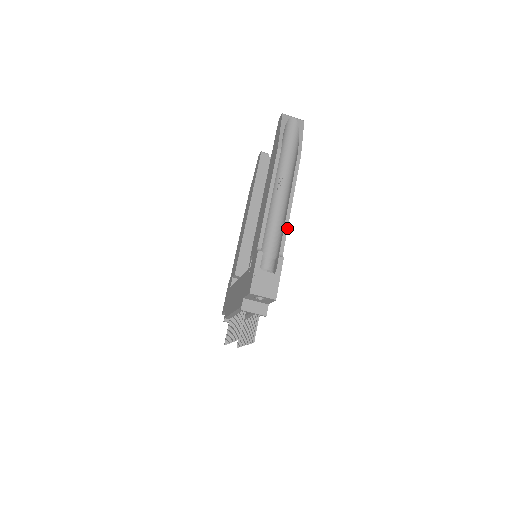
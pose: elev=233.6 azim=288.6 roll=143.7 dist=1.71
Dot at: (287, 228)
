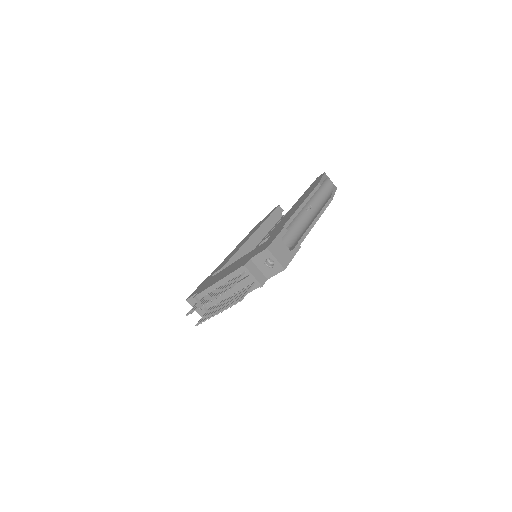
Dot at: (308, 233)
